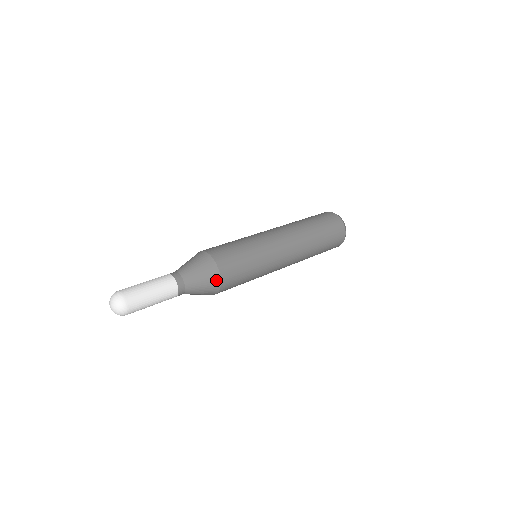
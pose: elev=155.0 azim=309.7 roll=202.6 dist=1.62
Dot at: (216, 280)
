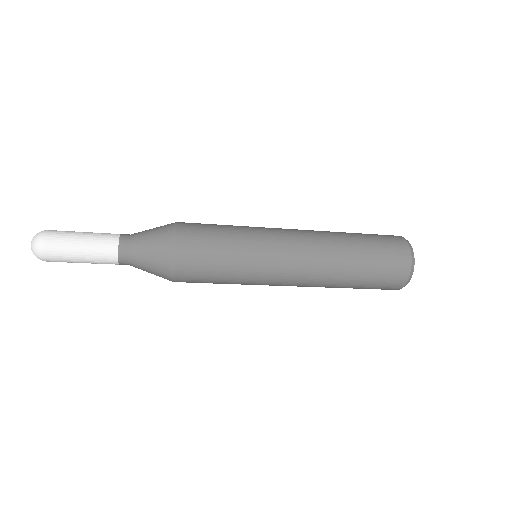
Dot at: (169, 254)
